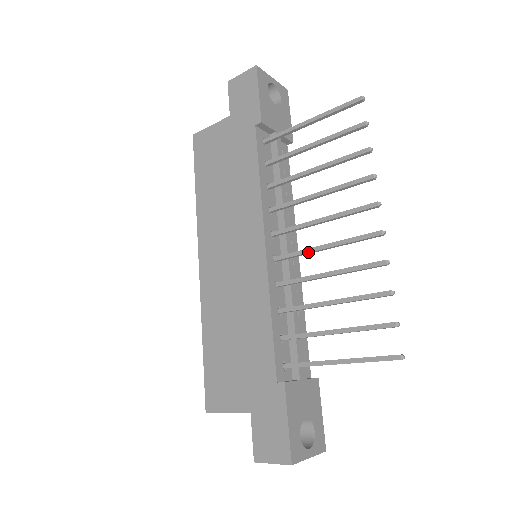
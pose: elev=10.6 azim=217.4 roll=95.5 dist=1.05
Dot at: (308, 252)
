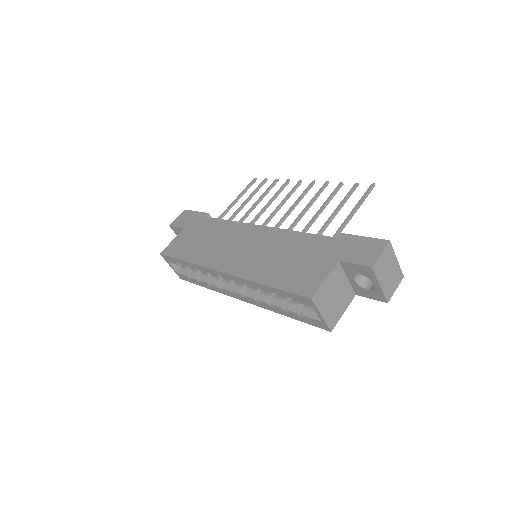
Dot at: (287, 213)
